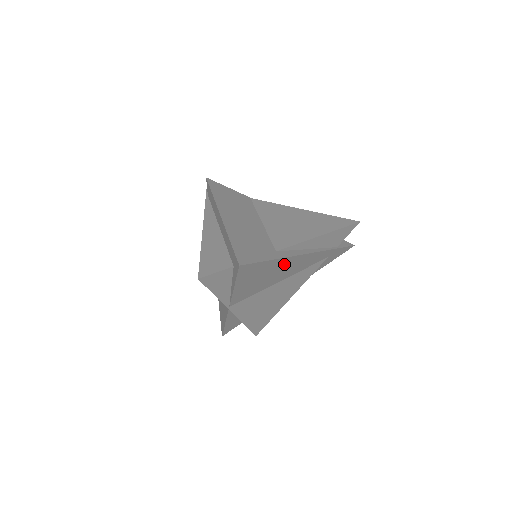
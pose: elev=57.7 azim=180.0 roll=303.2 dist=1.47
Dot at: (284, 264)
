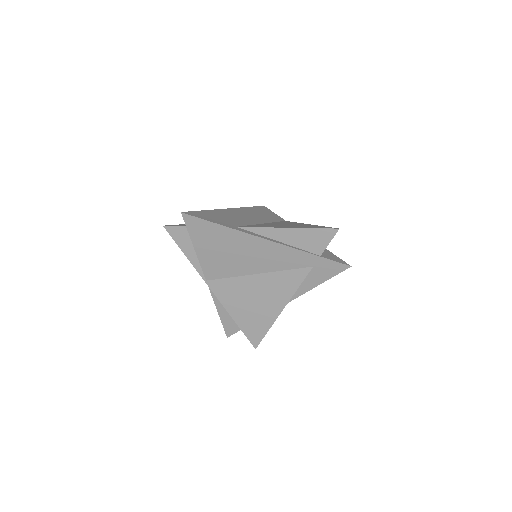
Dot at: (244, 242)
